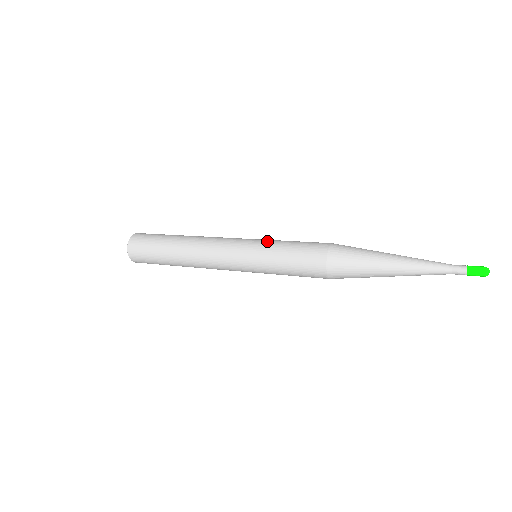
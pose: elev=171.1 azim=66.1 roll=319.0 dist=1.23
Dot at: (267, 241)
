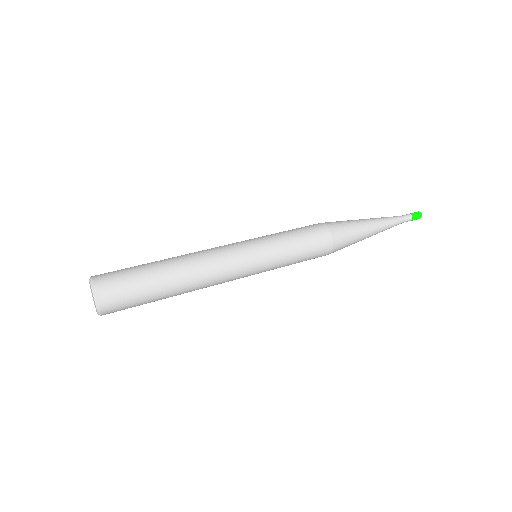
Dot at: (274, 243)
